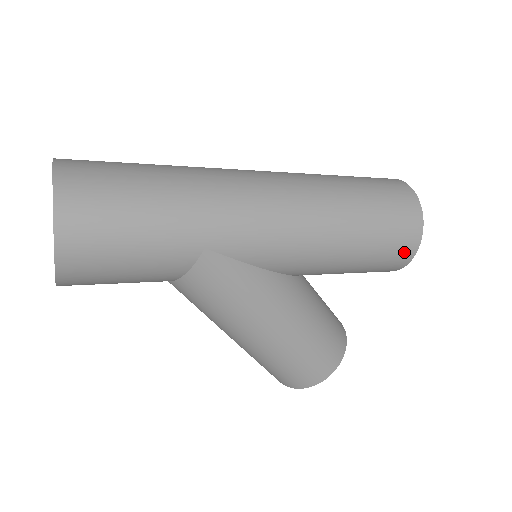
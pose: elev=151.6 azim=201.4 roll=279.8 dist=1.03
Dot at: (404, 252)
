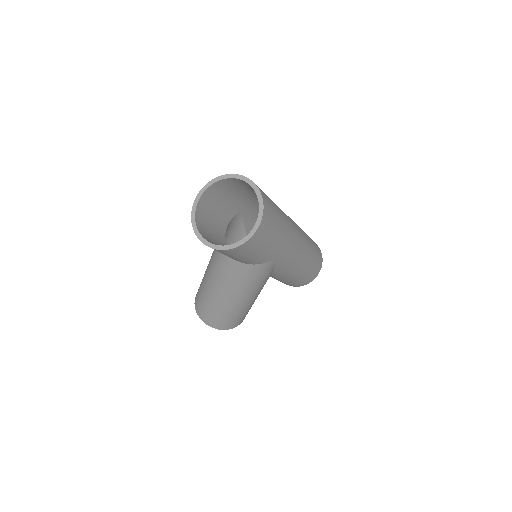
Dot at: (306, 282)
